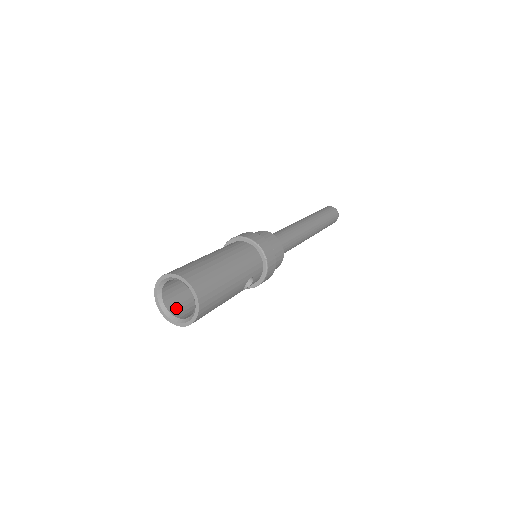
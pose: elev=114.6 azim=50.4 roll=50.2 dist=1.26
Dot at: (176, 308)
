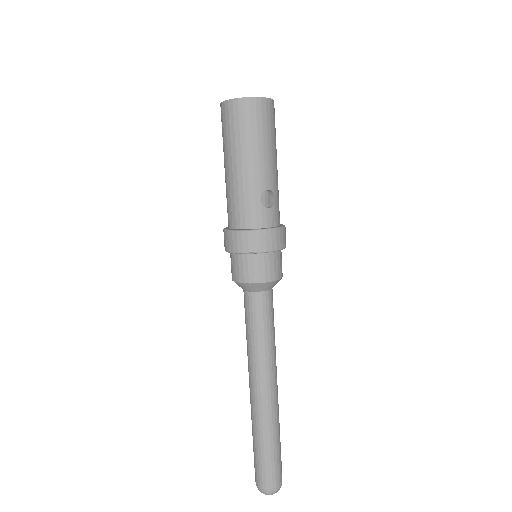
Dot at: occluded
